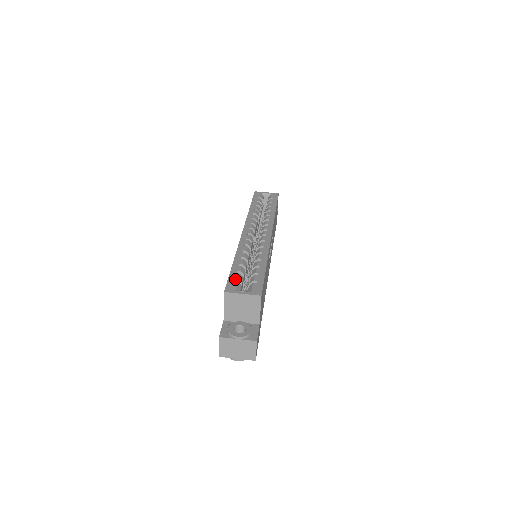
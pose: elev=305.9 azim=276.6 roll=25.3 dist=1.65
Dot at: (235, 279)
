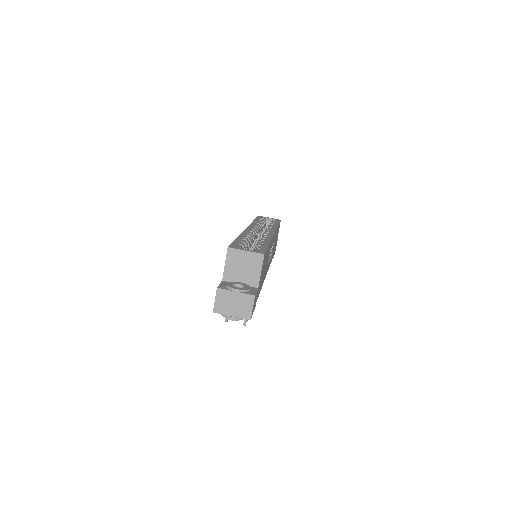
Dot at: (239, 244)
